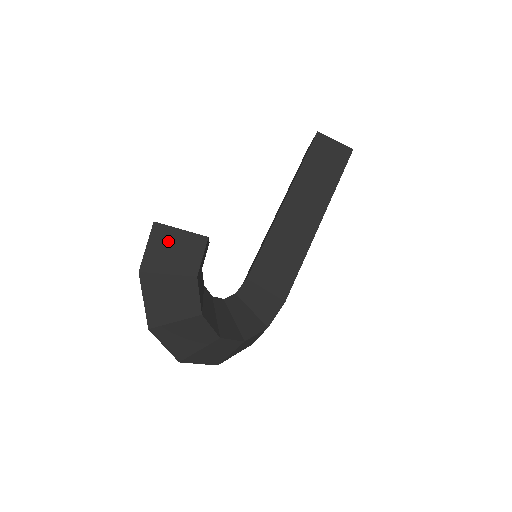
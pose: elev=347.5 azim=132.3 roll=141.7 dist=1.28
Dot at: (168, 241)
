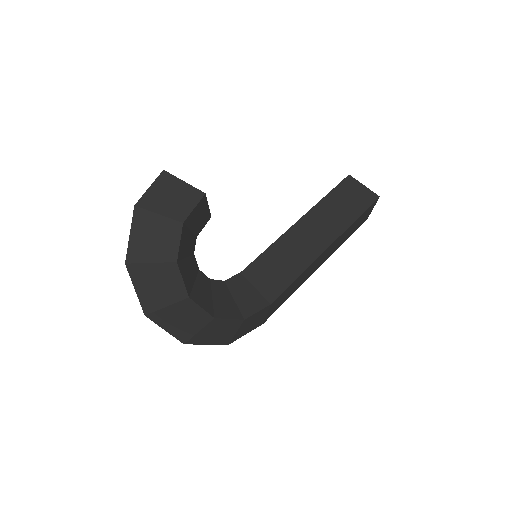
Dot at: (169, 188)
